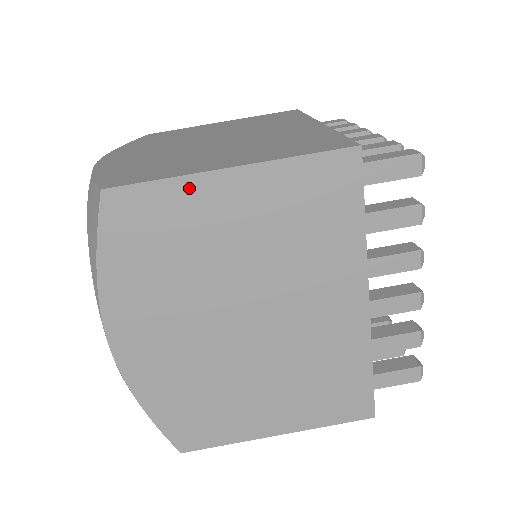
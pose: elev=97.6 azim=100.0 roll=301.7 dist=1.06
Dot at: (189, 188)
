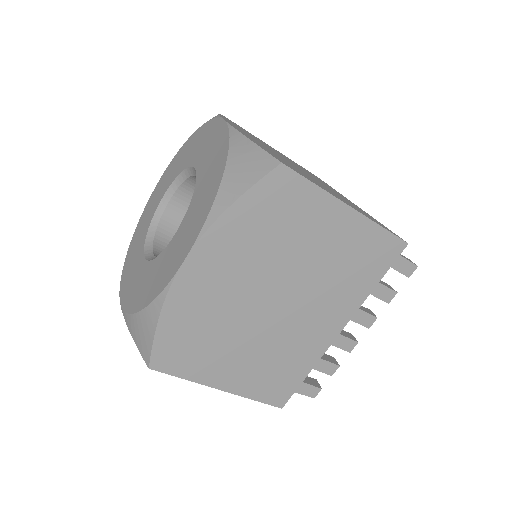
Dot at: occluded
